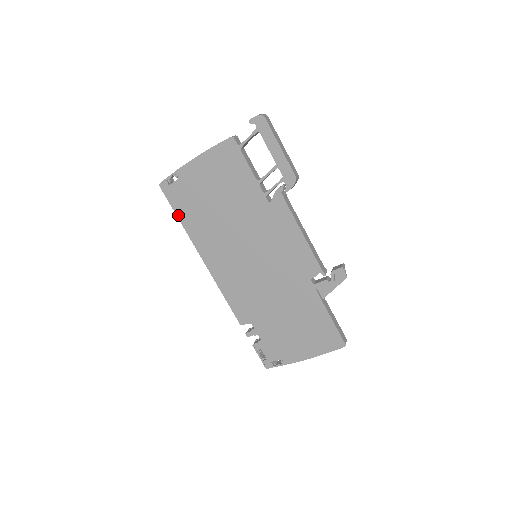
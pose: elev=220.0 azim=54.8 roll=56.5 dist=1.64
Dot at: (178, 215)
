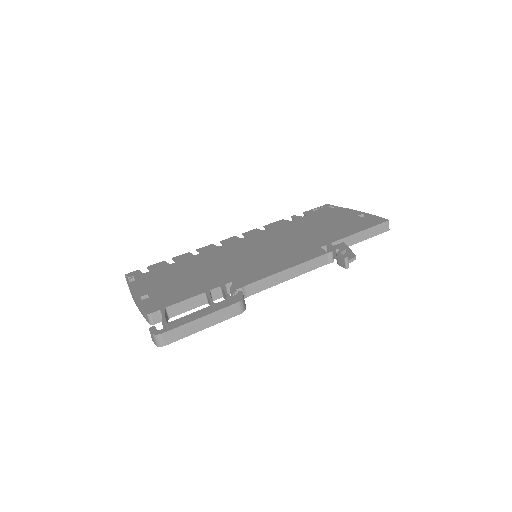
Dot at: occluded
